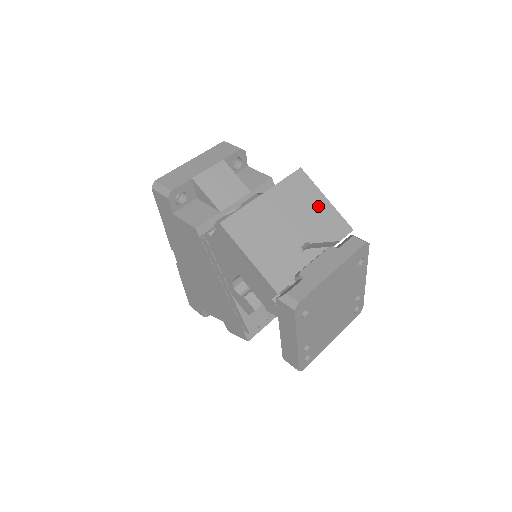
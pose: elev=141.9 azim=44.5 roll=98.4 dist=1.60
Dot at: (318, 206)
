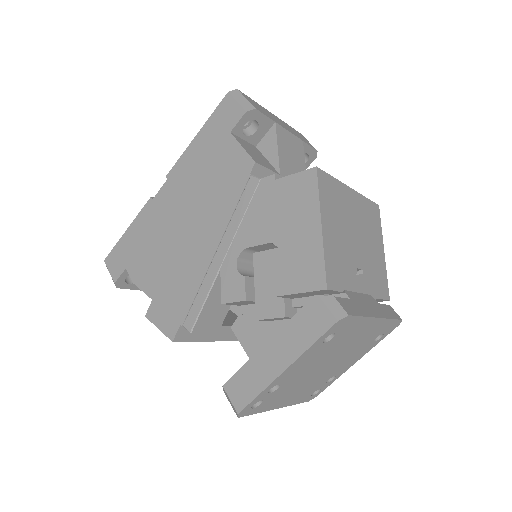
Dot at: (378, 250)
